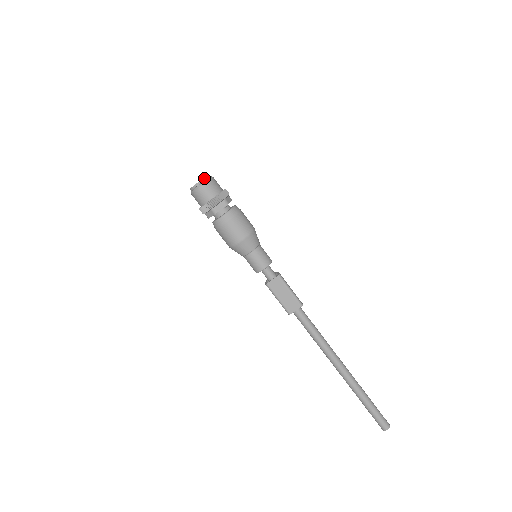
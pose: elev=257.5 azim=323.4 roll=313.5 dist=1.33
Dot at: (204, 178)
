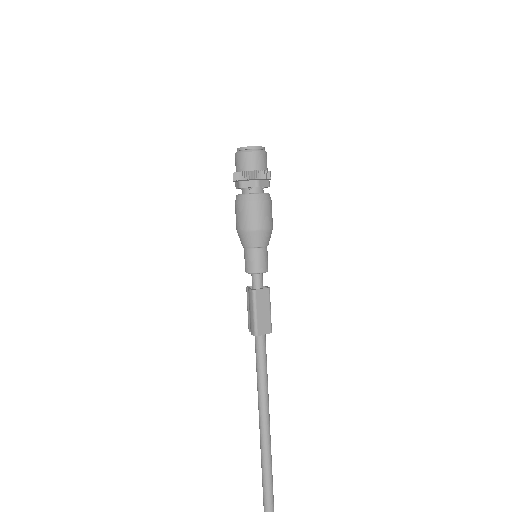
Dot at: (264, 147)
